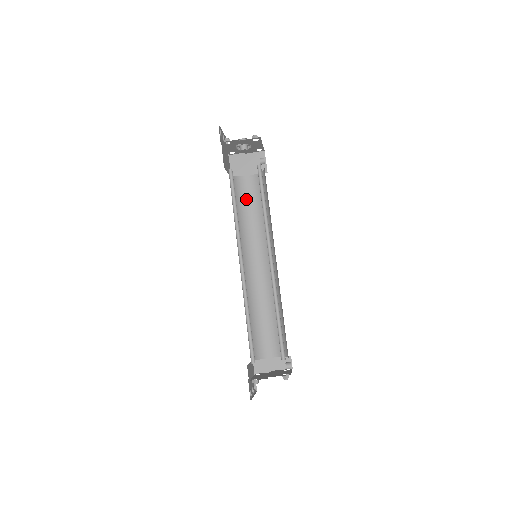
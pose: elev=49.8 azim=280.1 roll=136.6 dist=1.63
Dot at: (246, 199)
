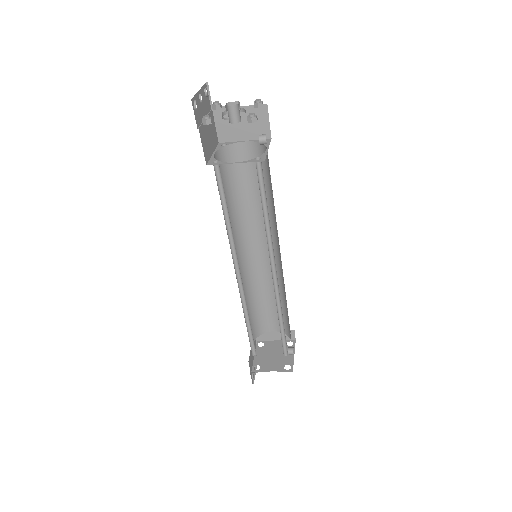
Dot at: (241, 175)
